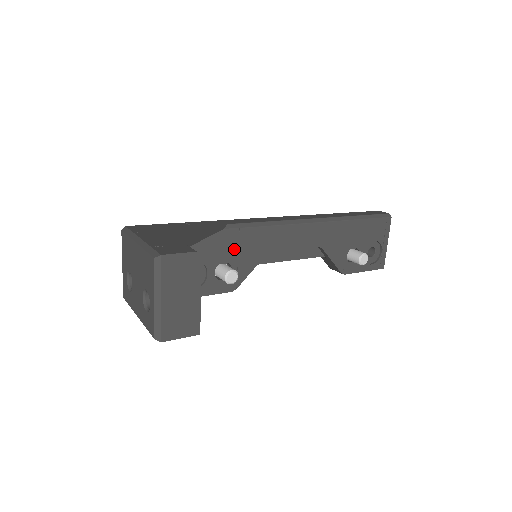
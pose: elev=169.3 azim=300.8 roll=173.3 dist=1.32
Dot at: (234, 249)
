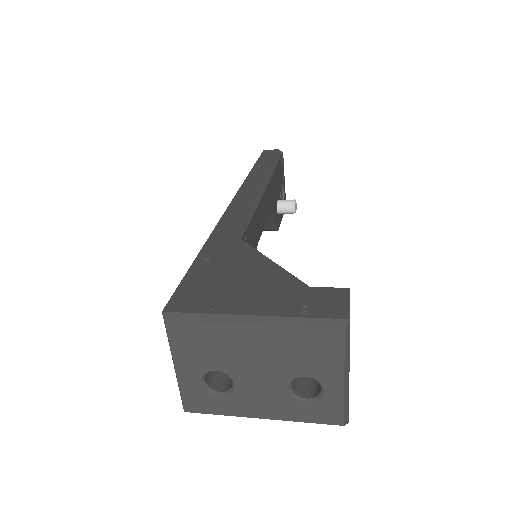
Dot at: occluded
